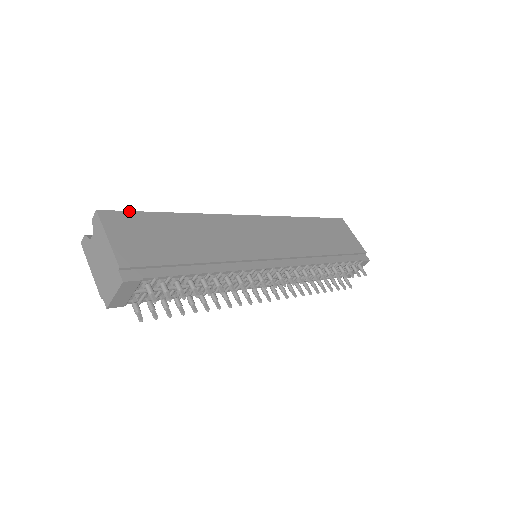
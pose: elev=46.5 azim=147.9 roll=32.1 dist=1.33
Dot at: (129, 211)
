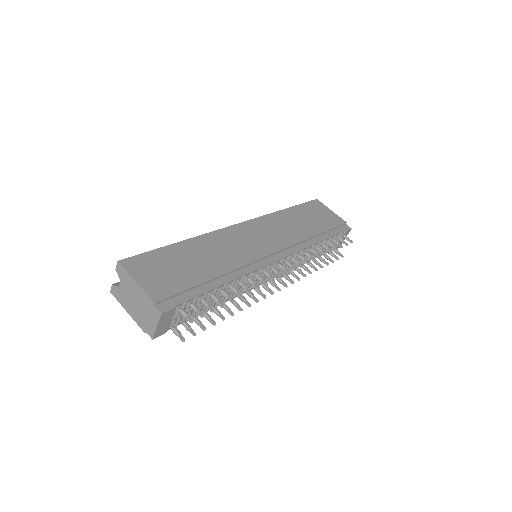
Dot at: (143, 253)
